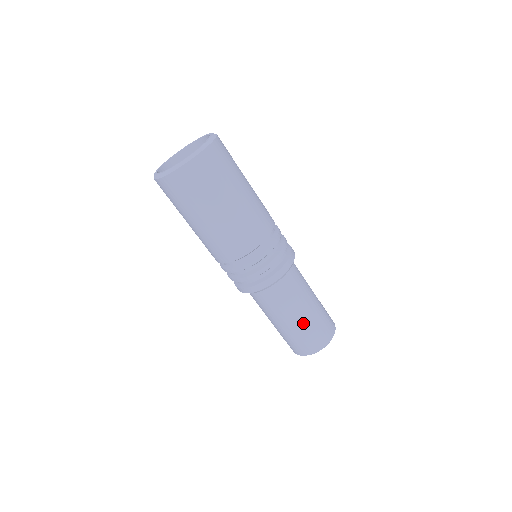
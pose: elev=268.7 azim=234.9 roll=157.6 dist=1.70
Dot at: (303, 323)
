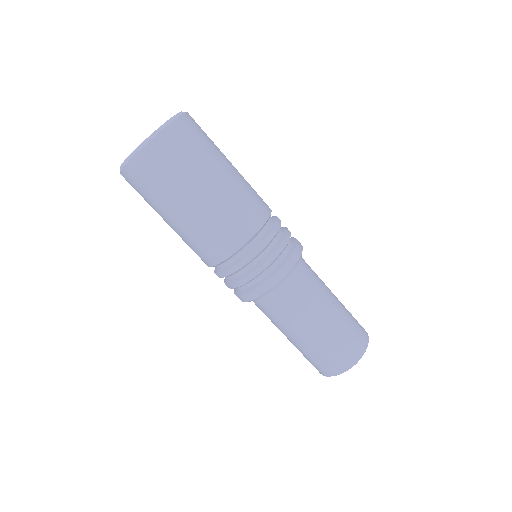
Dot at: (332, 324)
